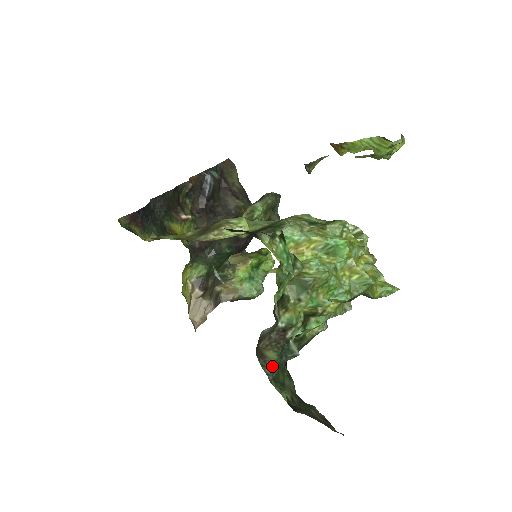
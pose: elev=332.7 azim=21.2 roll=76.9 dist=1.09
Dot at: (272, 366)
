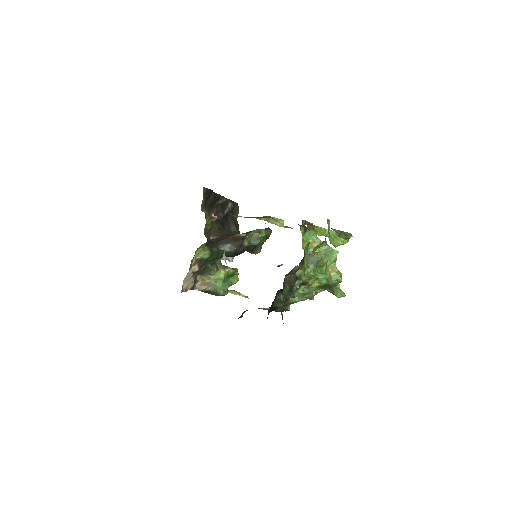
Dot at: (286, 292)
